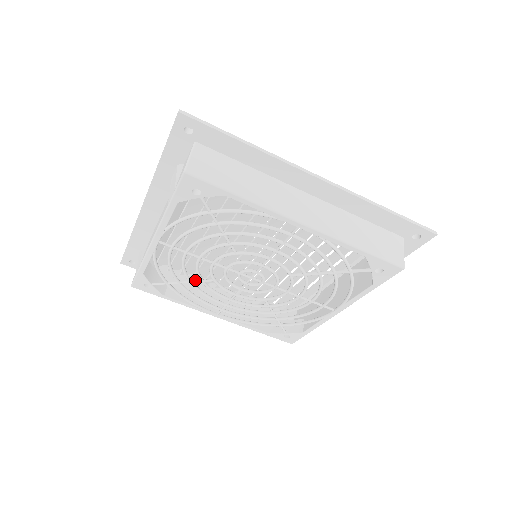
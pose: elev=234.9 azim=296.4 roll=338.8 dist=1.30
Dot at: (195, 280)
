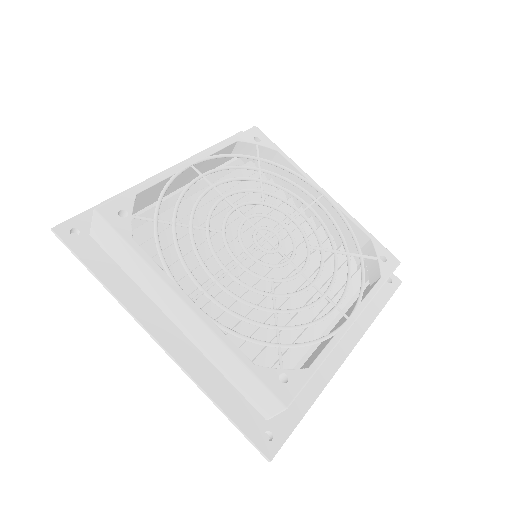
Dot at: (198, 227)
